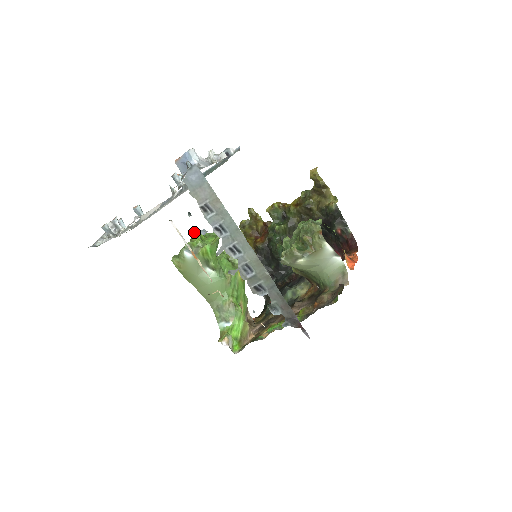
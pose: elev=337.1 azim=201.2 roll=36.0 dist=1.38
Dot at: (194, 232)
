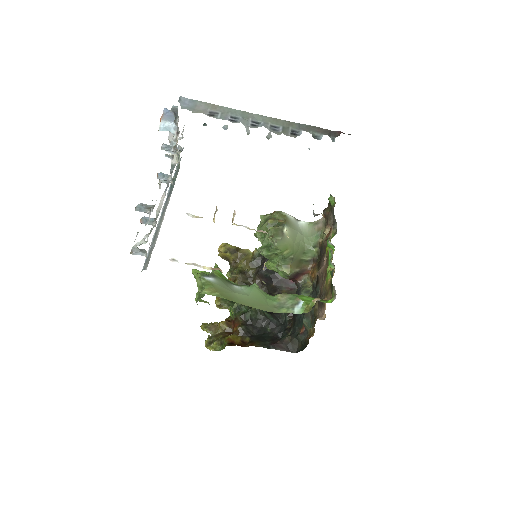
Dot at: (195, 269)
